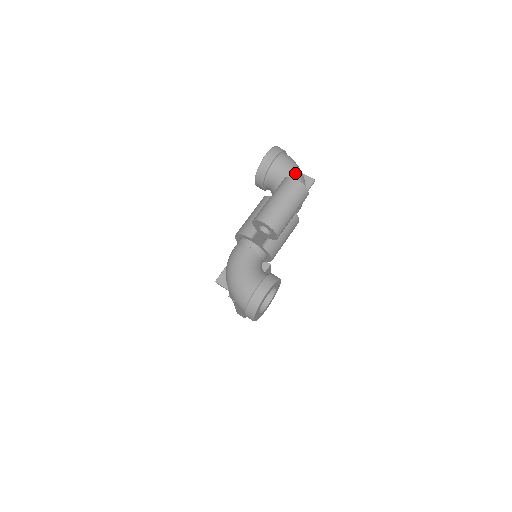
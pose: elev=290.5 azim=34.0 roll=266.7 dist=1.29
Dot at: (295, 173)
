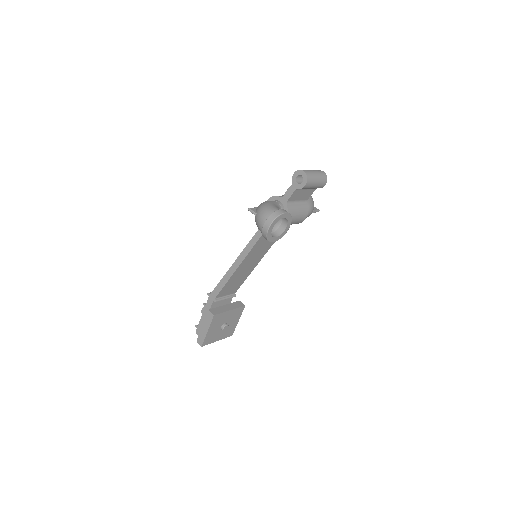
Dot at: (311, 197)
